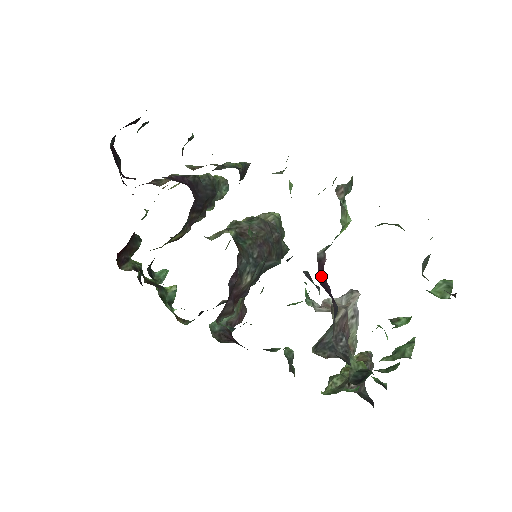
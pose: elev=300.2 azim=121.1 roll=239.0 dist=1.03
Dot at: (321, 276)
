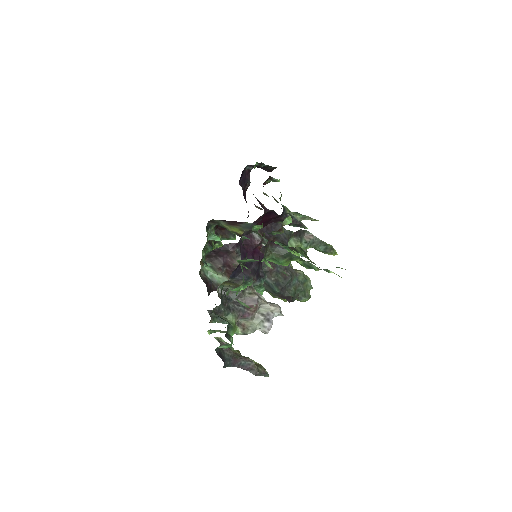
Dot at: (251, 251)
